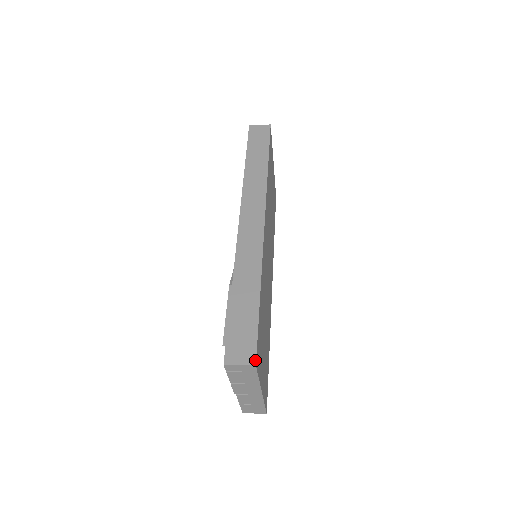
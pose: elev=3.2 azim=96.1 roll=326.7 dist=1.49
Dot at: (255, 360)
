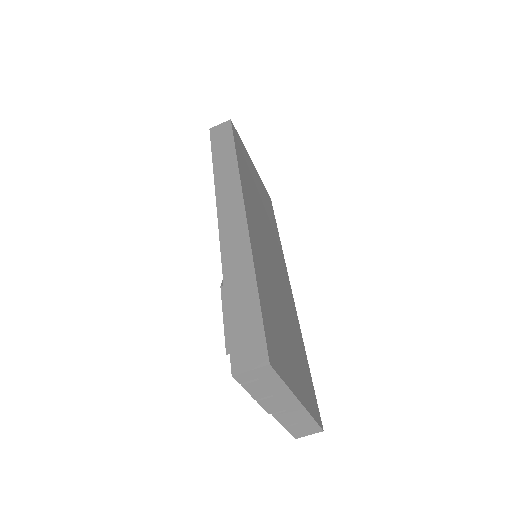
Dot at: (267, 358)
